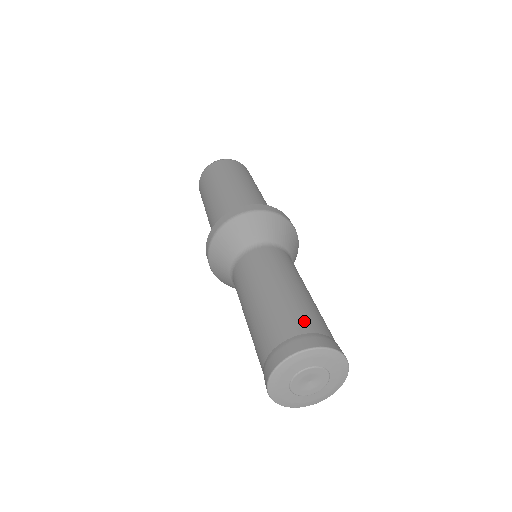
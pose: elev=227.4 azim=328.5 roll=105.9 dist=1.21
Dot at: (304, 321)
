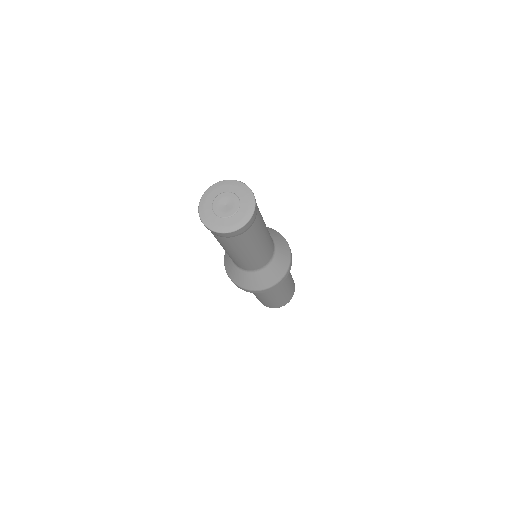
Dot at: occluded
